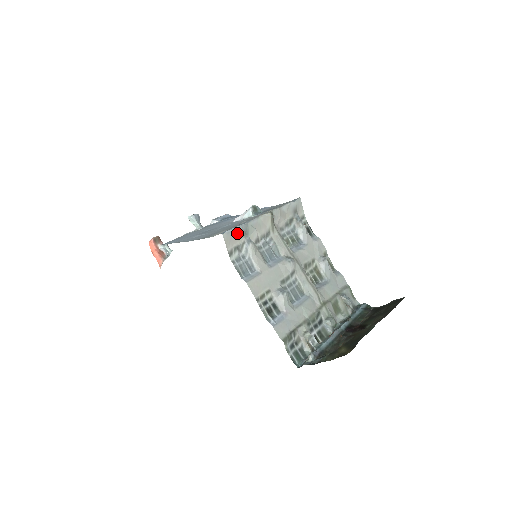
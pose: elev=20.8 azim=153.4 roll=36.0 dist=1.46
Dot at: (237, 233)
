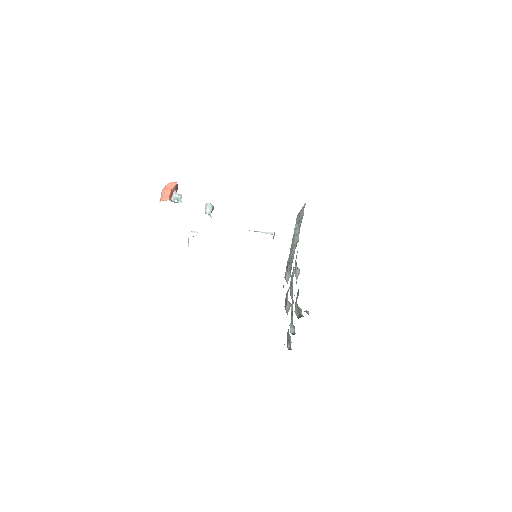
Dot at: (302, 214)
